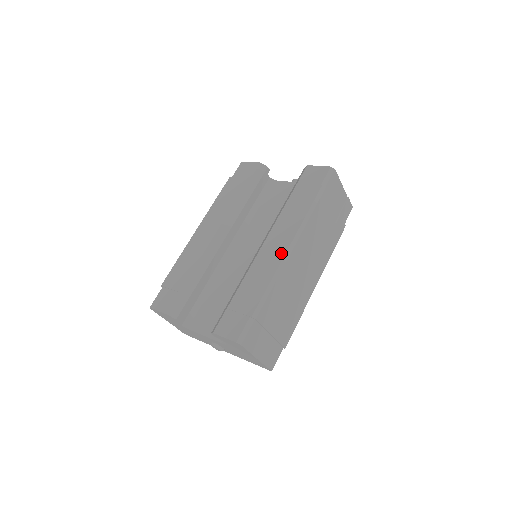
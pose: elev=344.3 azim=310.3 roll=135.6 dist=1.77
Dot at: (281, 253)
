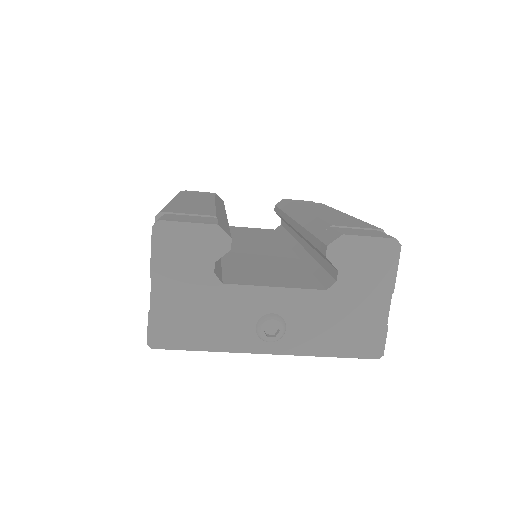
Dot at: (342, 214)
